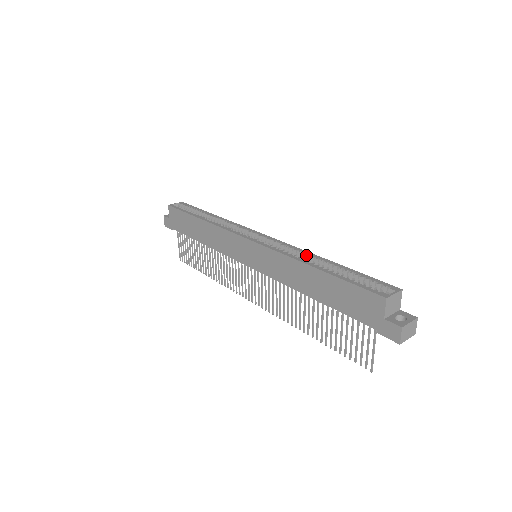
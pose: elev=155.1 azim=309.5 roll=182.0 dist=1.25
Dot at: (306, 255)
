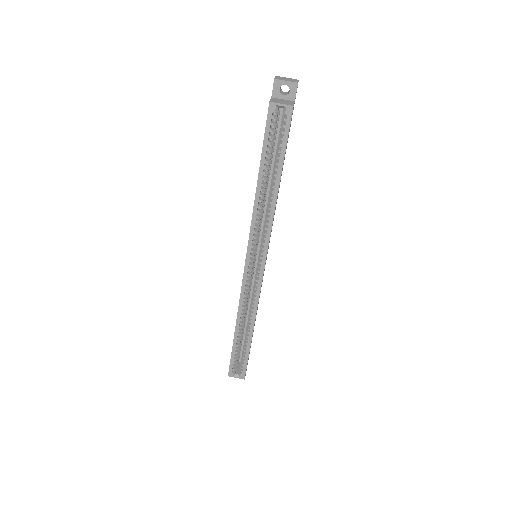
Dot at: (250, 317)
